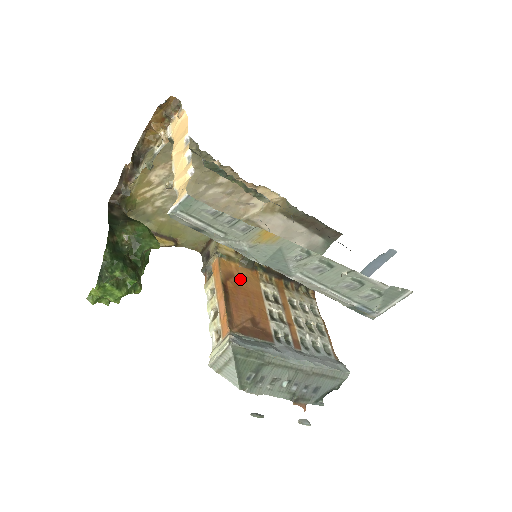
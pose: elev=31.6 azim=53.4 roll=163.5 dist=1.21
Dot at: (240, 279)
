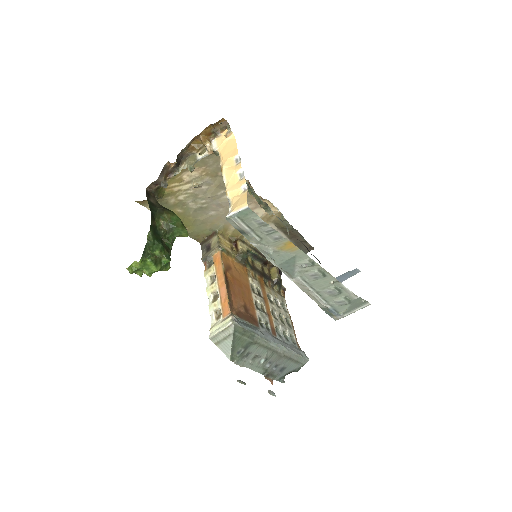
Dot at: (235, 272)
